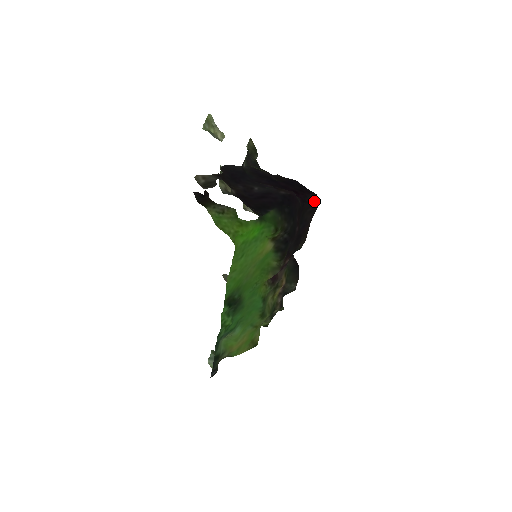
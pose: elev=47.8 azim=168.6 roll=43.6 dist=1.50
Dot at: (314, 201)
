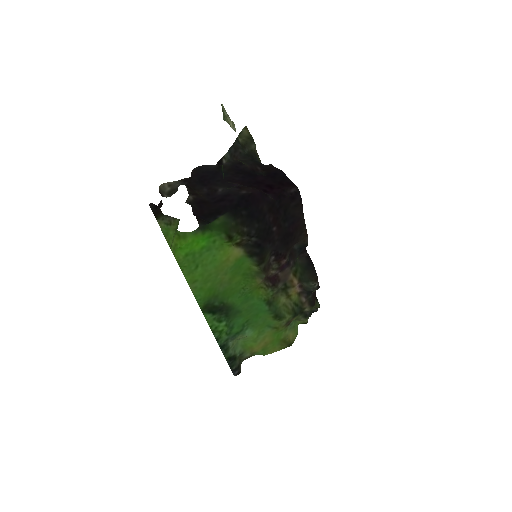
Dot at: (295, 194)
